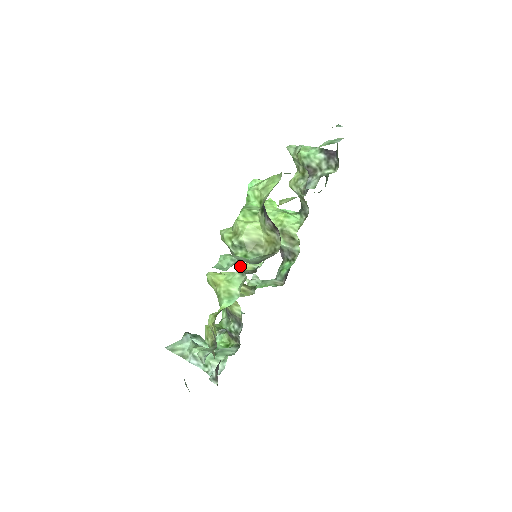
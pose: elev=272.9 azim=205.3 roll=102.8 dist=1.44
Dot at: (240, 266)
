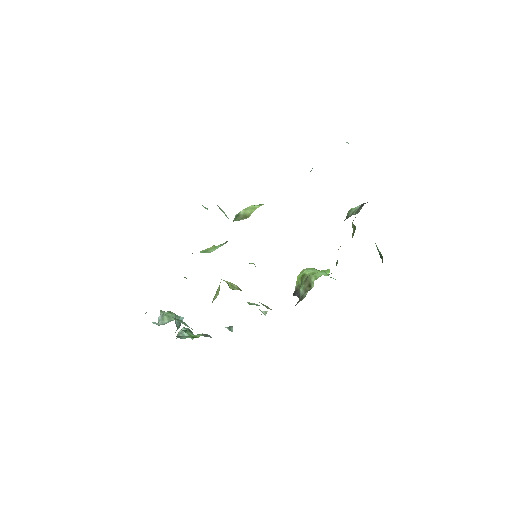
Dot at: occluded
